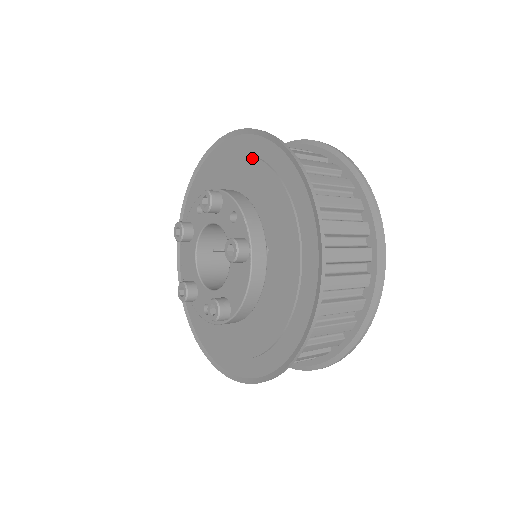
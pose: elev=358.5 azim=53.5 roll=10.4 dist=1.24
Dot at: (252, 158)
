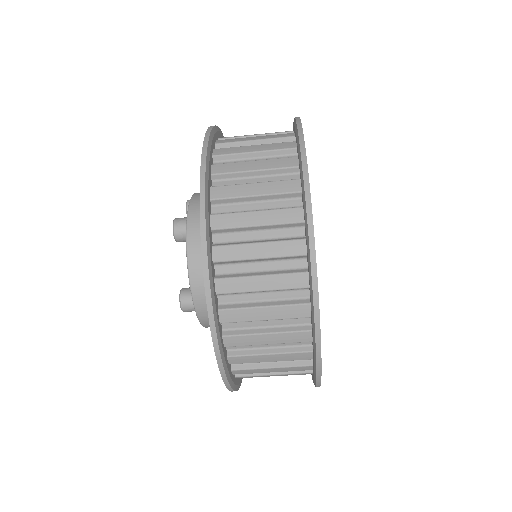
Dot at: occluded
